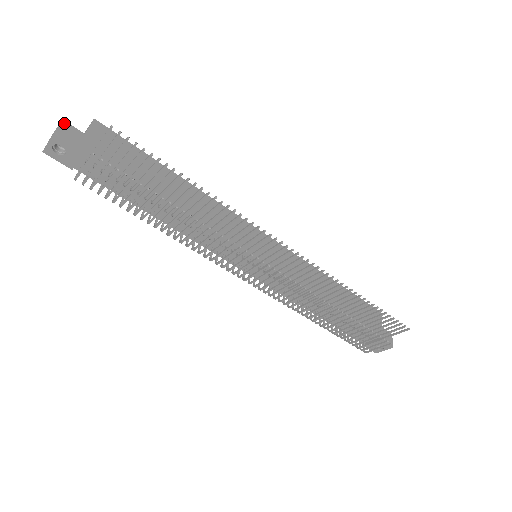
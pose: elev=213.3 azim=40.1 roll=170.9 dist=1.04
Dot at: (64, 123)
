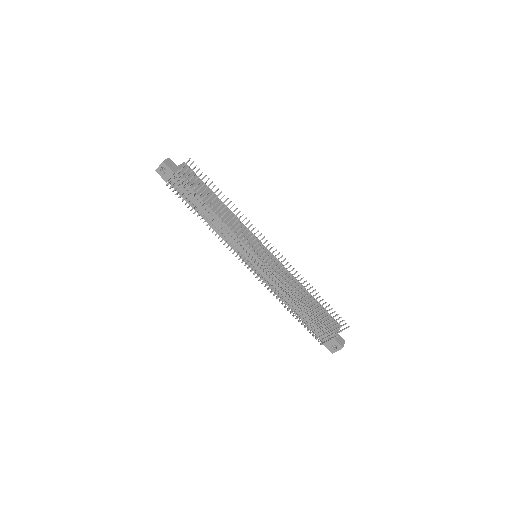
Dot at: (169, 159)
